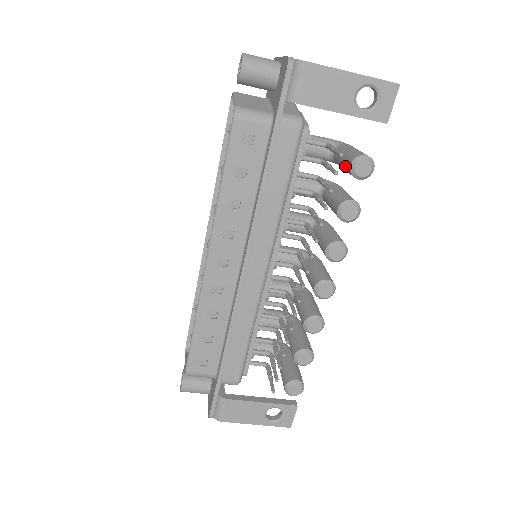
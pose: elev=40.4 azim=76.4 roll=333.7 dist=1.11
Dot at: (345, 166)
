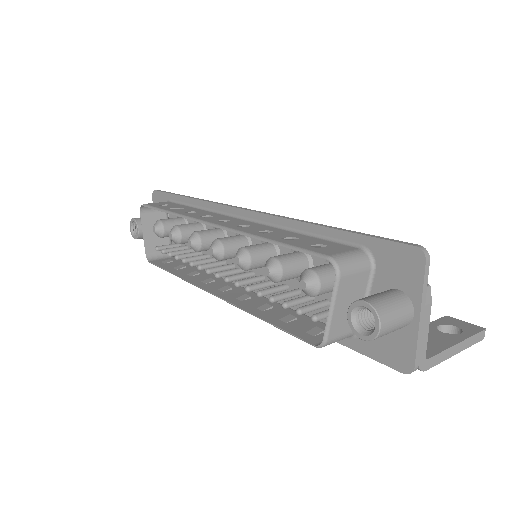
Dot at: occluded
